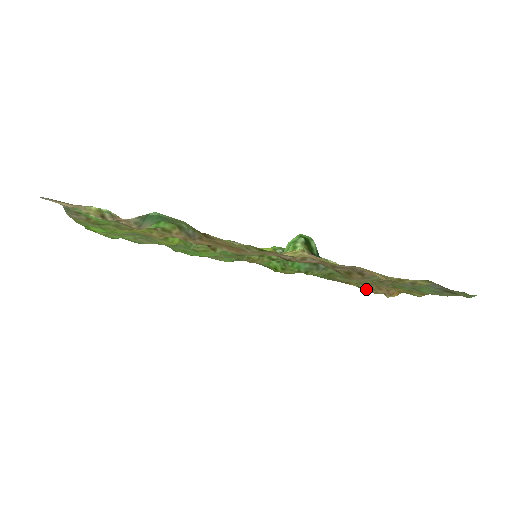
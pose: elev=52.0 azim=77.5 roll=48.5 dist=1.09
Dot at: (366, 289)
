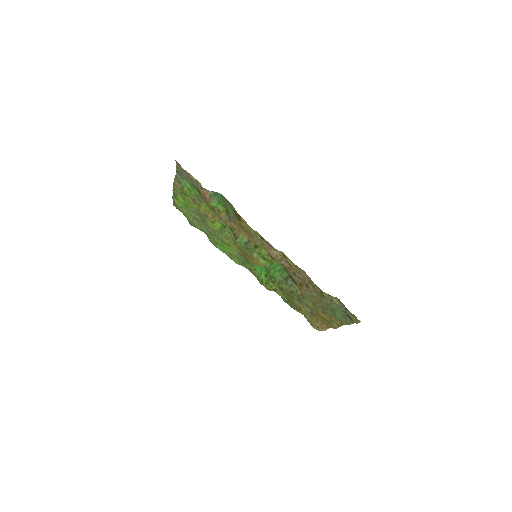
Dot at: (309, 319)
